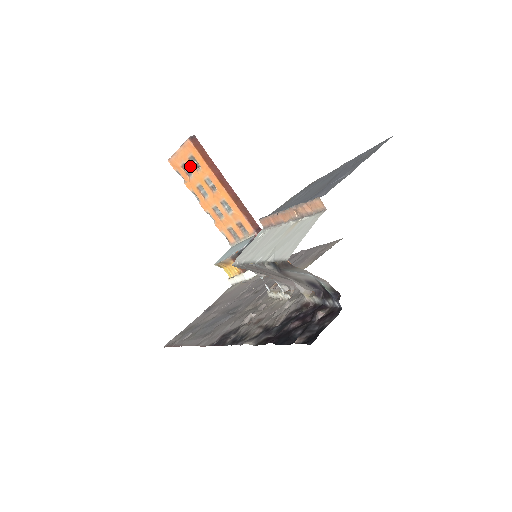
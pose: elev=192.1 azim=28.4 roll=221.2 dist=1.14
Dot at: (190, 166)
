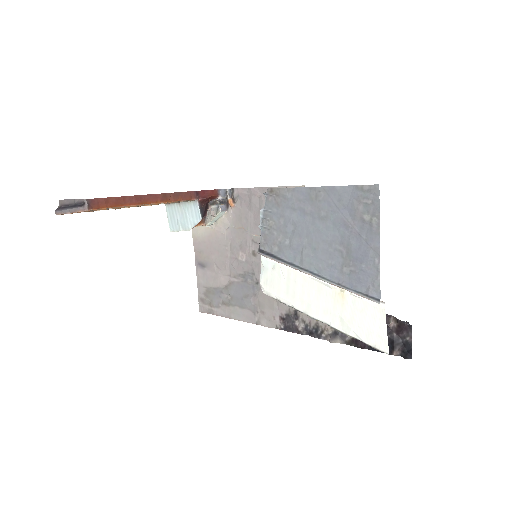
Dot at: (95, 210)
